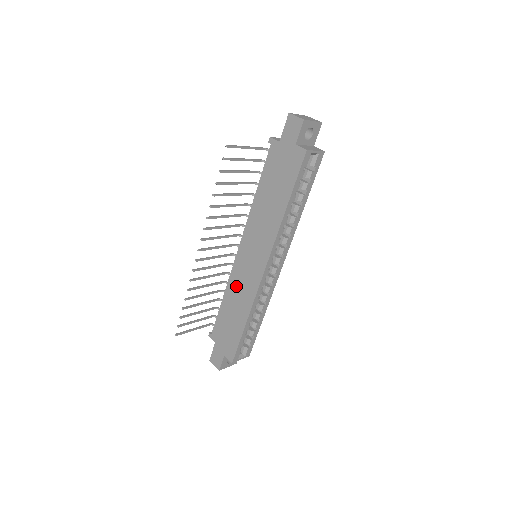
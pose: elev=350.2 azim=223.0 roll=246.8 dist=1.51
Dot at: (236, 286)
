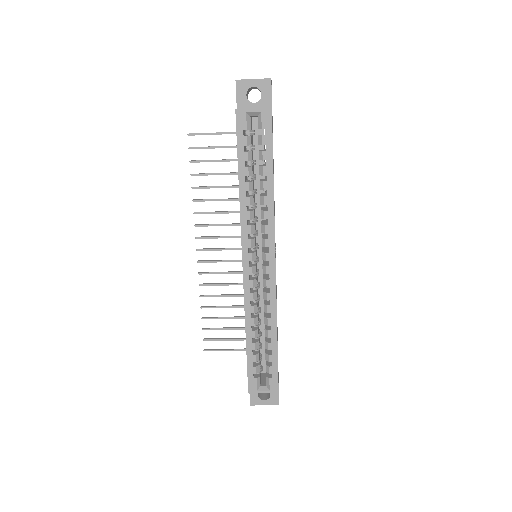
Dot at: occluded
